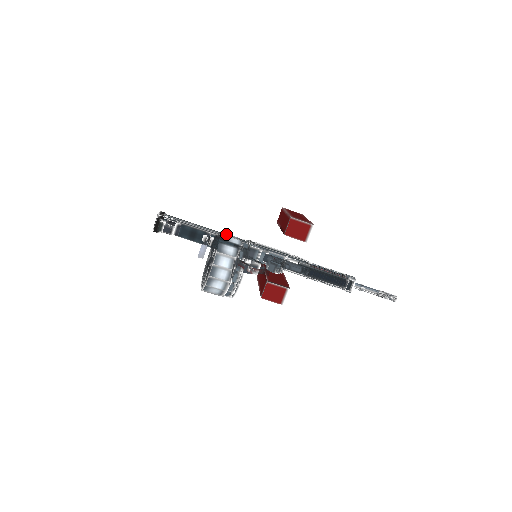
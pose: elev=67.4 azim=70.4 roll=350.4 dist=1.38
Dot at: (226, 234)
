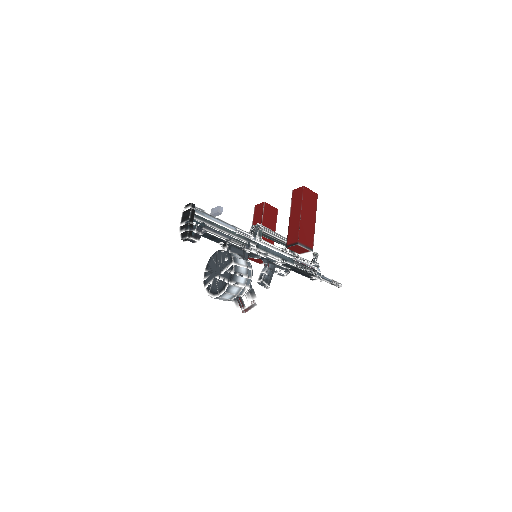
Dot at: (238, 268)
